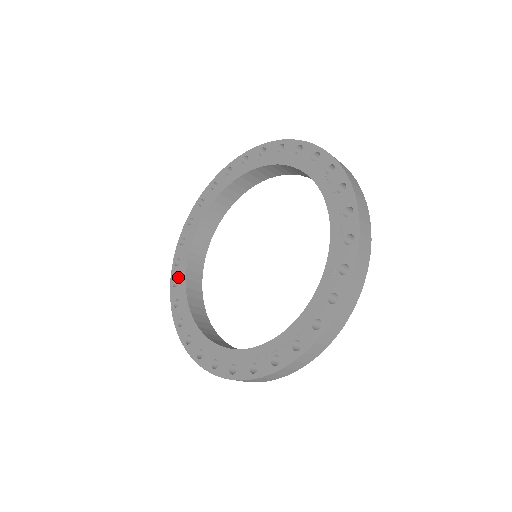
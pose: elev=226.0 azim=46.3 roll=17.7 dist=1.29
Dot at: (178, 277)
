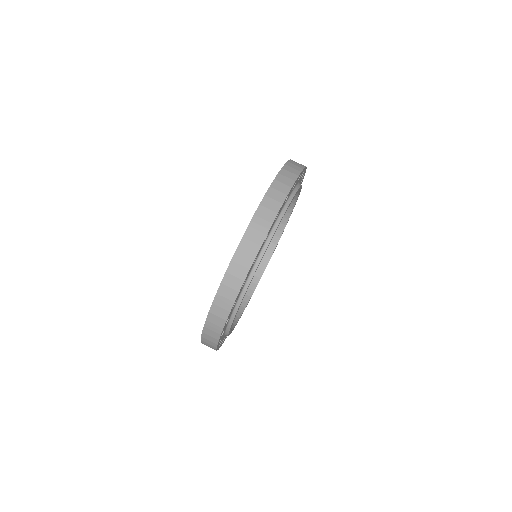
Dot at: occluded
